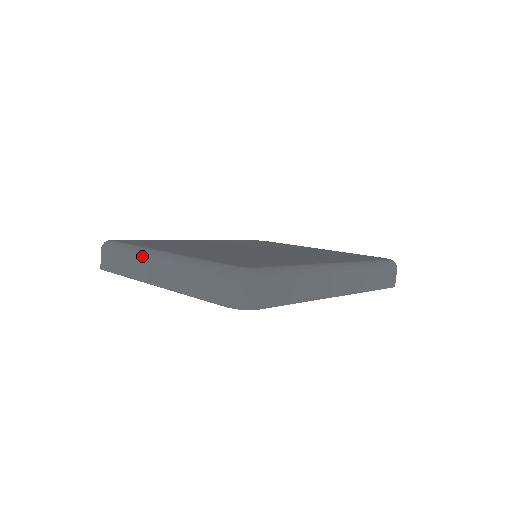
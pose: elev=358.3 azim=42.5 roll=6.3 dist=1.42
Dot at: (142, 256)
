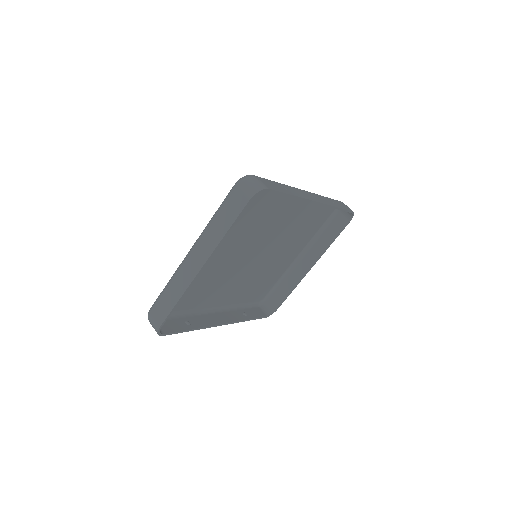
Dot at: (179, 269)
